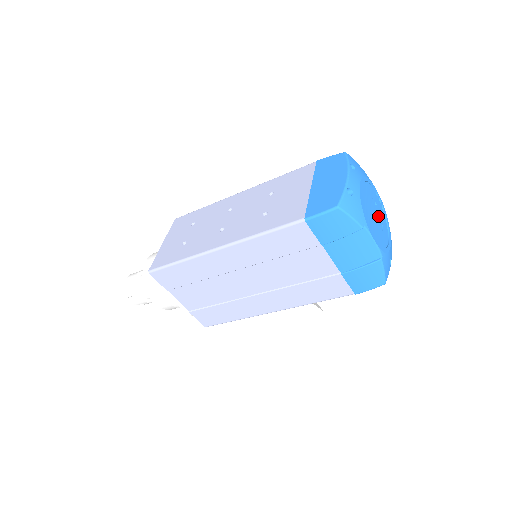
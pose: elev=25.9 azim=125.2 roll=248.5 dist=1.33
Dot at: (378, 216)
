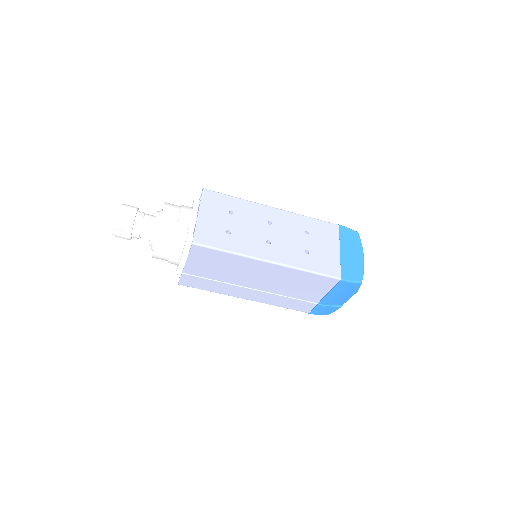
Dot at: occluded
